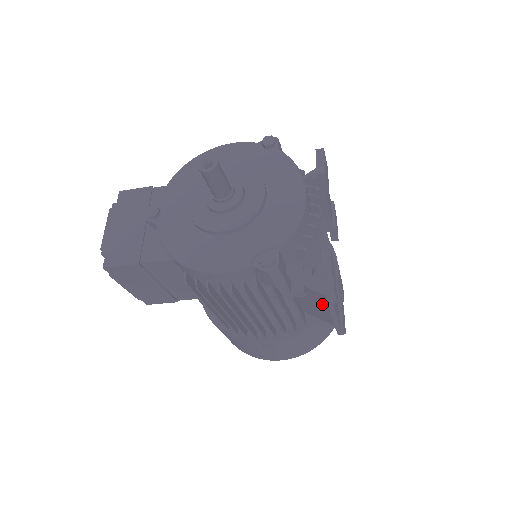
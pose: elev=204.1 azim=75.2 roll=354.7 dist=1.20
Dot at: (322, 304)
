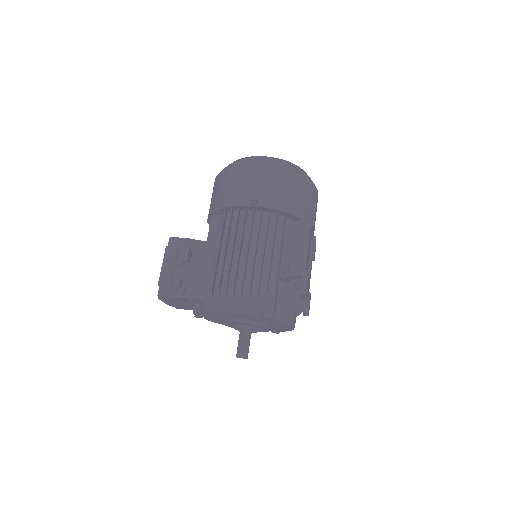
Dot at: occluded
